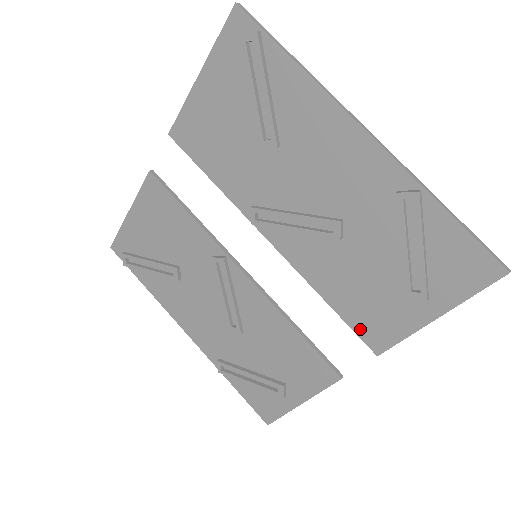
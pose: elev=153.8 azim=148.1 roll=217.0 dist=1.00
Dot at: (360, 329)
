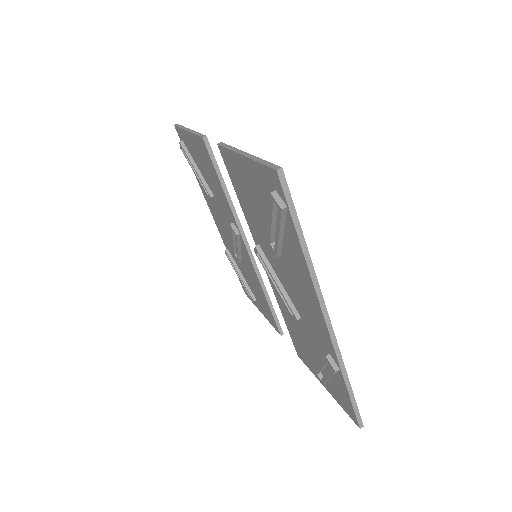
Dot at: (294, 342)
